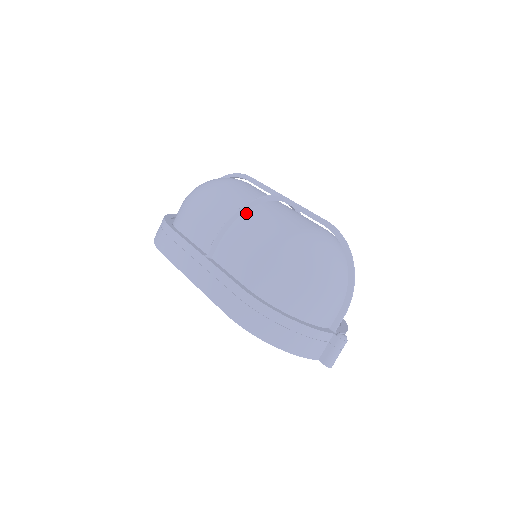
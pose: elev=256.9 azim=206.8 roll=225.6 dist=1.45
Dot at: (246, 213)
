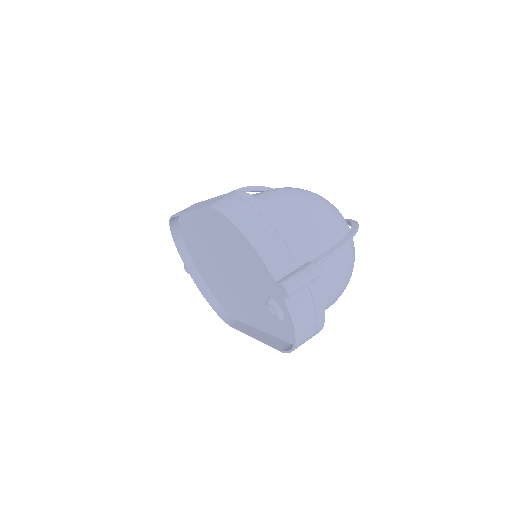
Dot at: occluded
